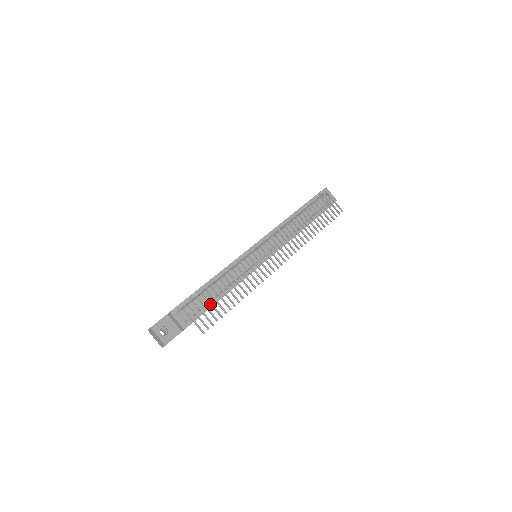
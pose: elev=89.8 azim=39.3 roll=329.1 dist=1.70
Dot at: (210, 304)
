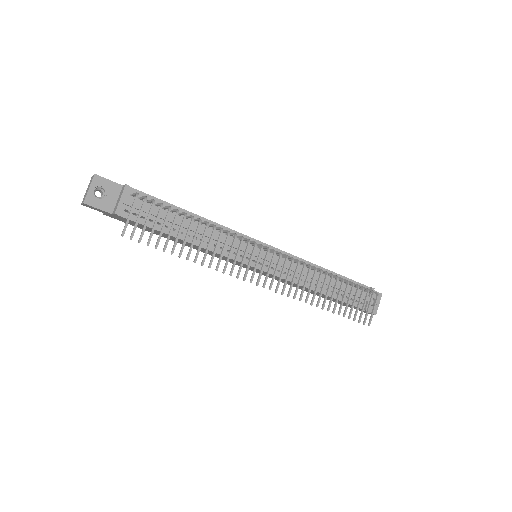
Dot at: (163, 224)
